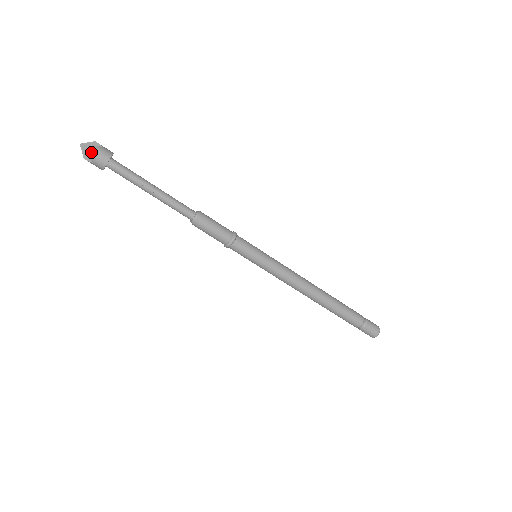
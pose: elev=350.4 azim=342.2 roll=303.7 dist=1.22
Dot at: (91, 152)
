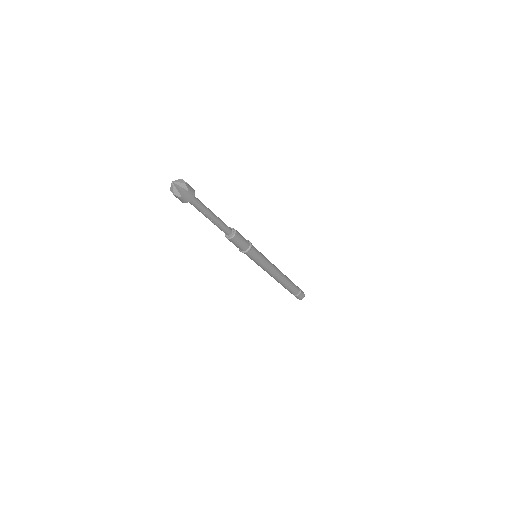
Dot at: (178, 194)
